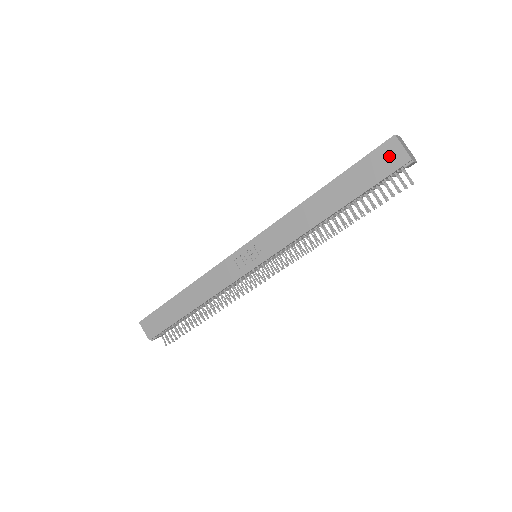
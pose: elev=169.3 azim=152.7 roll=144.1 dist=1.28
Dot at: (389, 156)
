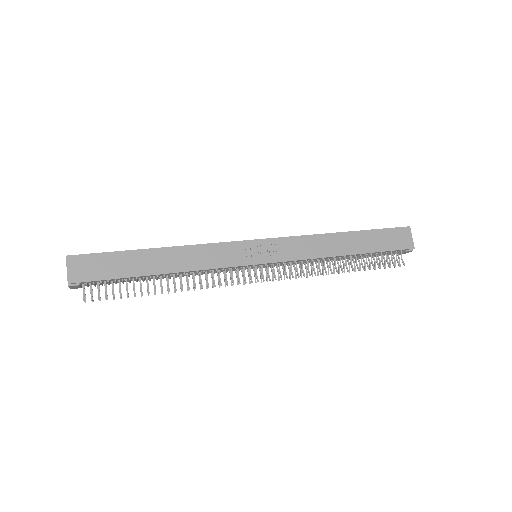
Dot at: (402, 237)
